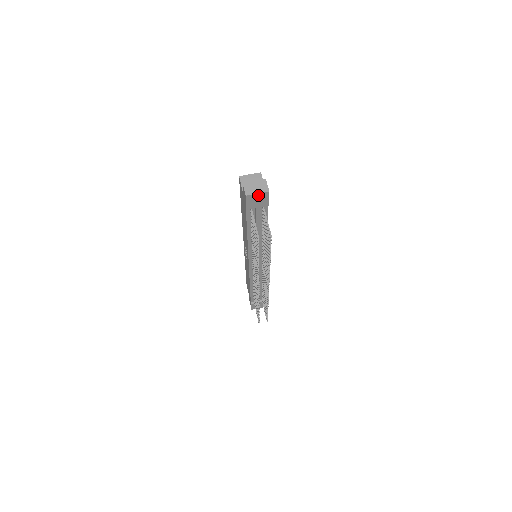
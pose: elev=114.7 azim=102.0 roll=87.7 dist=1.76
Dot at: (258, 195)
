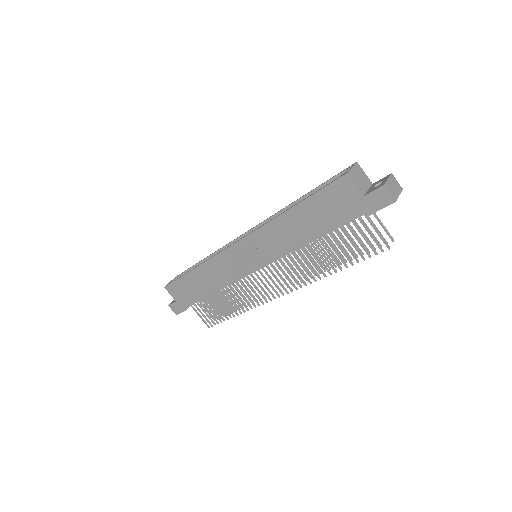
Dot at: occluded
